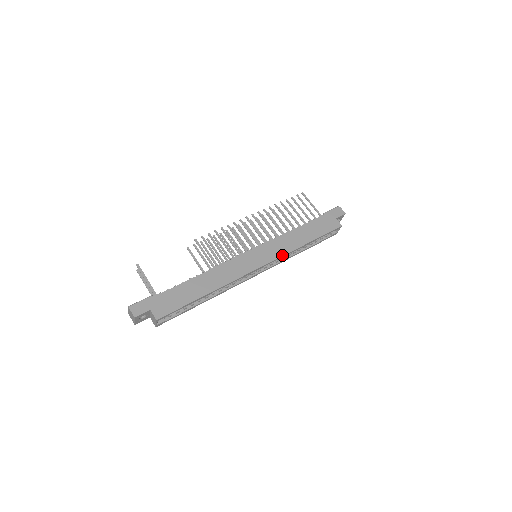
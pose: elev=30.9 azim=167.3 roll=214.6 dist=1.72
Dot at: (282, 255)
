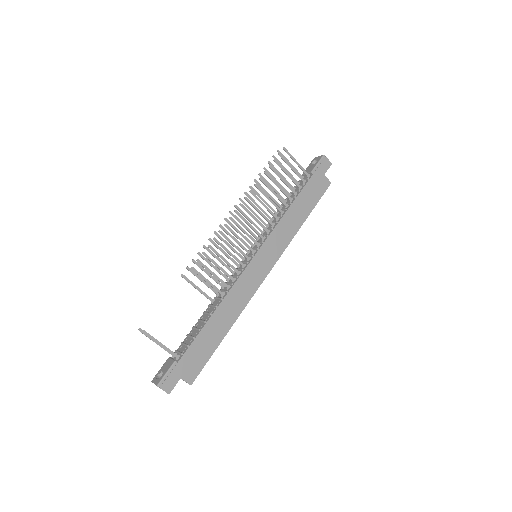
Dot at: (284, 249)
